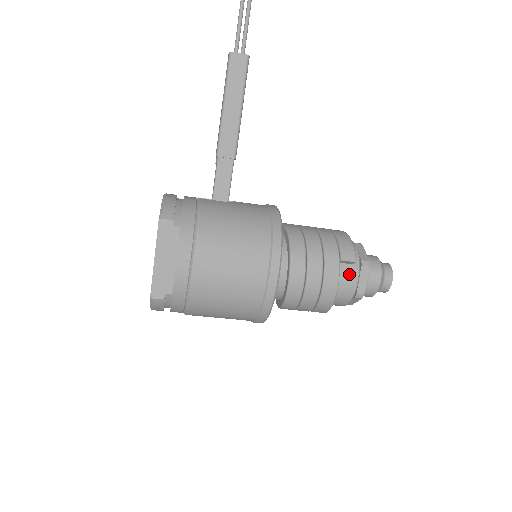
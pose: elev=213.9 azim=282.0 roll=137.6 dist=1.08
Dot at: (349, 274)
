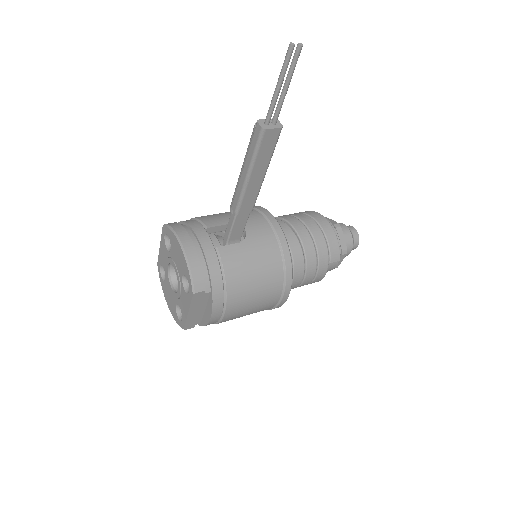
Dot at: (332, 265)
